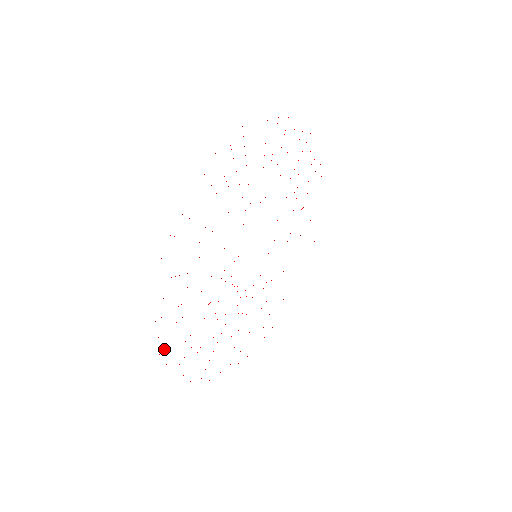
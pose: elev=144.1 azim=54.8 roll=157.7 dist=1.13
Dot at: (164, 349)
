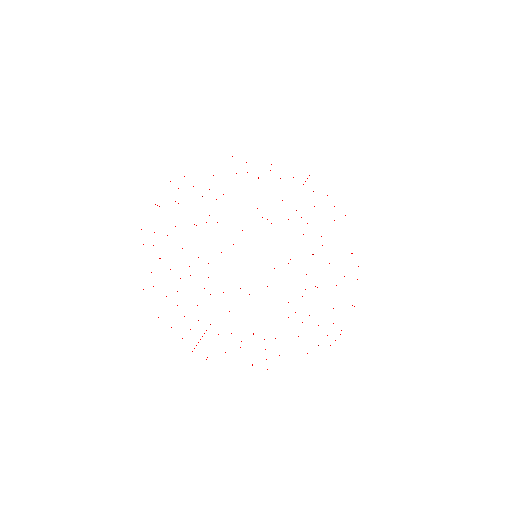
Dot at: occluded
